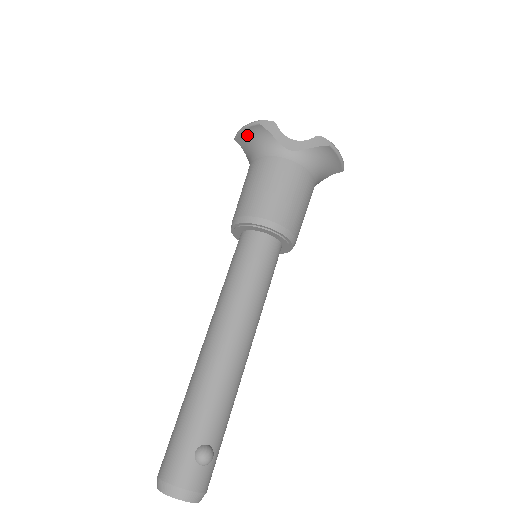
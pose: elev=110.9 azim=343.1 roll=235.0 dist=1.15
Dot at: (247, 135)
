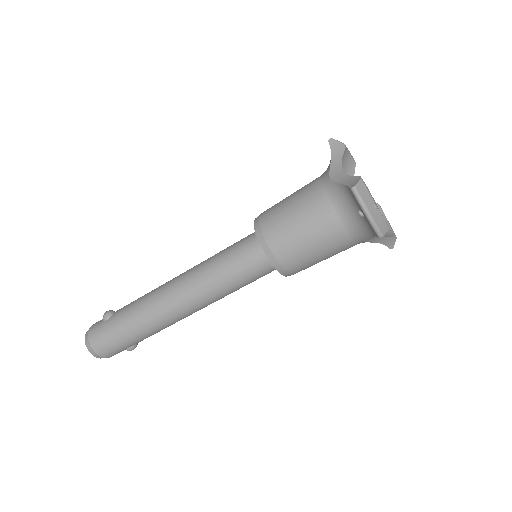
Dot at: (362, 211)
